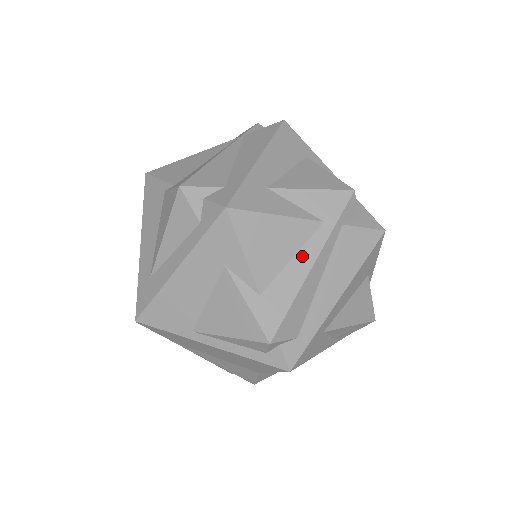
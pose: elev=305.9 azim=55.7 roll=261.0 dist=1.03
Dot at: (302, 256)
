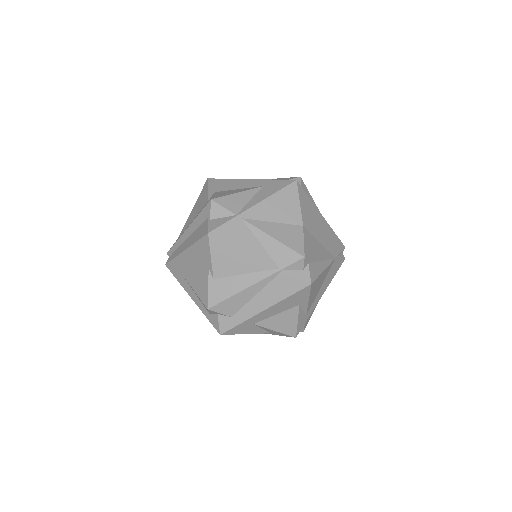
Dot at: occluded
